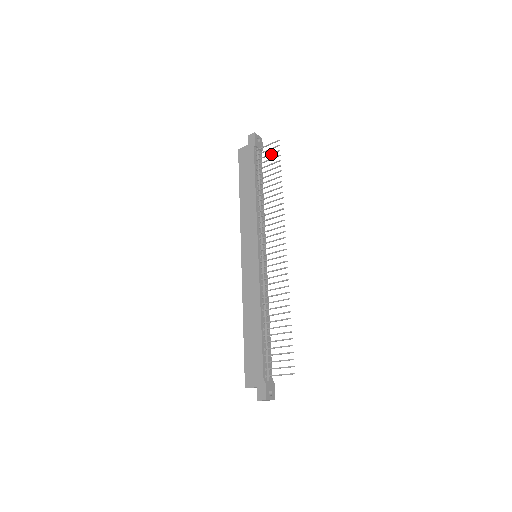
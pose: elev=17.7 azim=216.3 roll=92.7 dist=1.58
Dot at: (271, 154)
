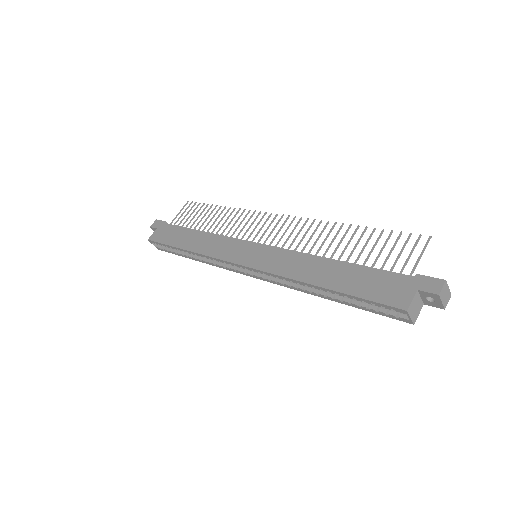
Dot at: (189, 211)
